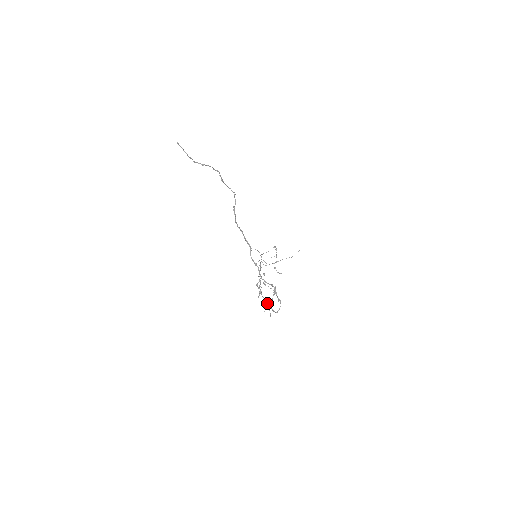
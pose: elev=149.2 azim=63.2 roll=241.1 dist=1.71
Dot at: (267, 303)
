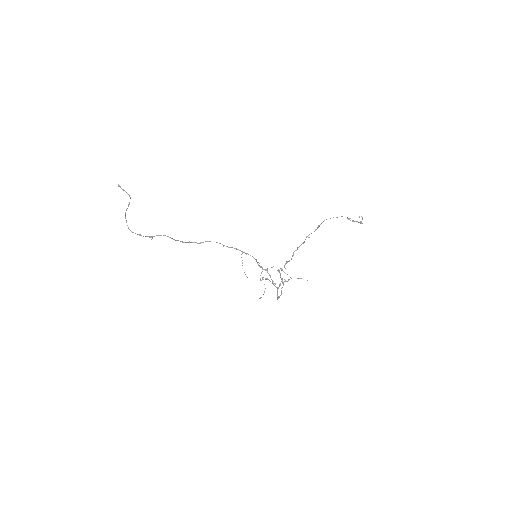
Dot at: (282, 282)
